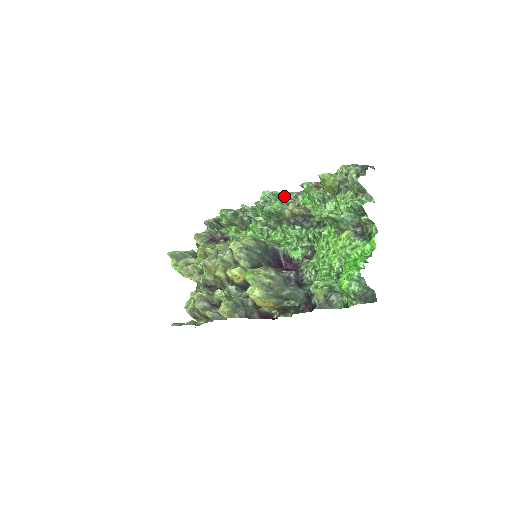
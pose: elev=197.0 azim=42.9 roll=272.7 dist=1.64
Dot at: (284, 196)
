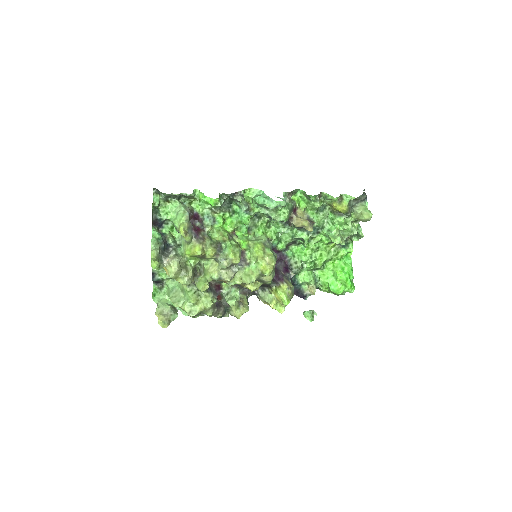
Dot at: (287, 198)
